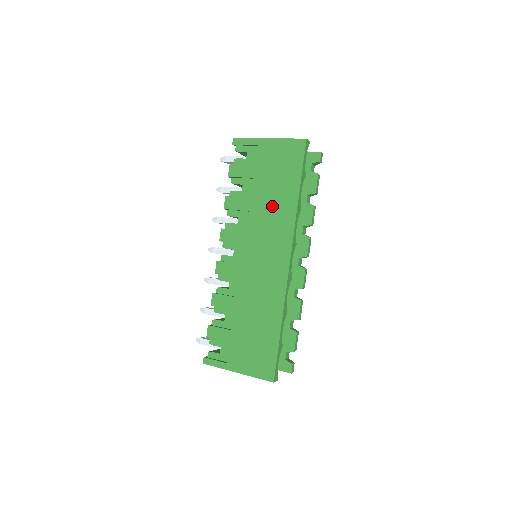
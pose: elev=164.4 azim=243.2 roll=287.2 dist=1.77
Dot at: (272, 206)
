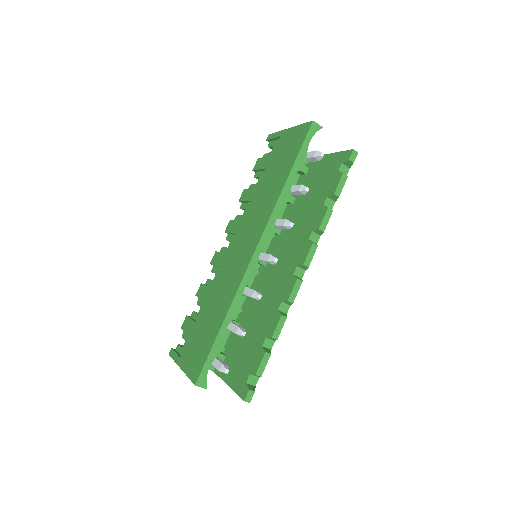
Dot at: (266, 193)
